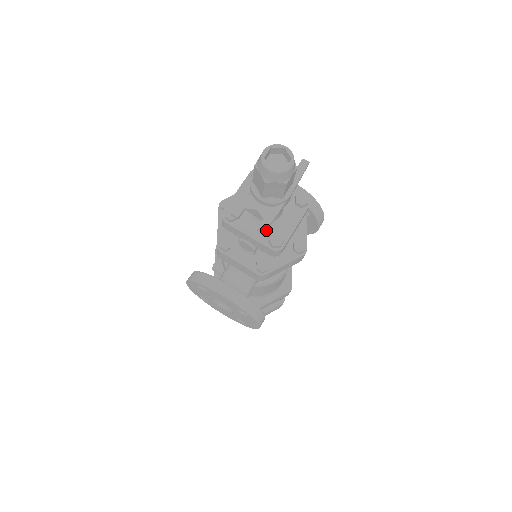
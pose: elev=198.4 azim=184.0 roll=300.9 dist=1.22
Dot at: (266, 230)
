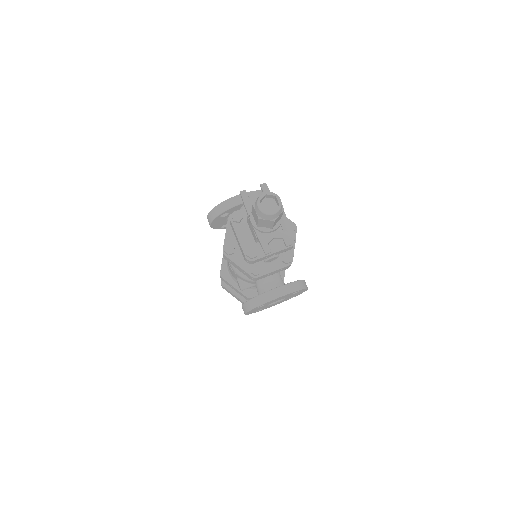
Dot at: (290, 242)
